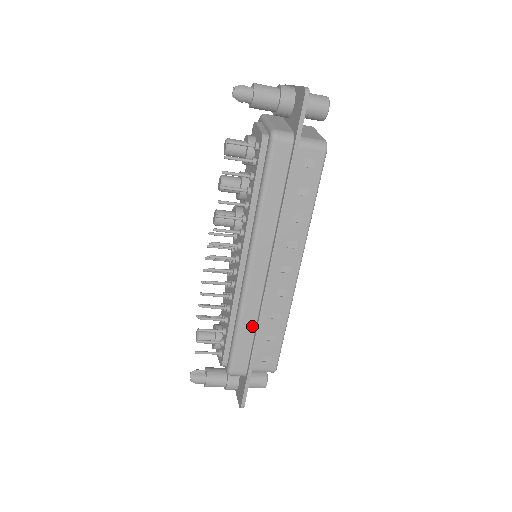
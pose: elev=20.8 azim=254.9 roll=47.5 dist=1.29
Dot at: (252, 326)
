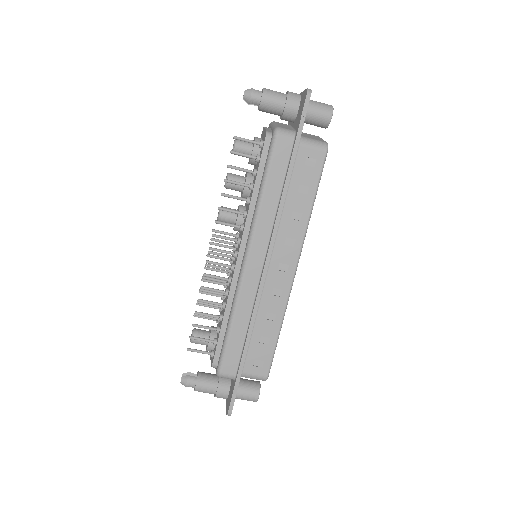
Dot at: (245, 324)
